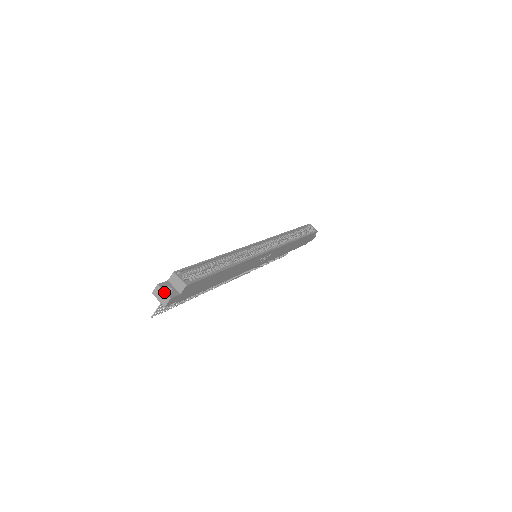
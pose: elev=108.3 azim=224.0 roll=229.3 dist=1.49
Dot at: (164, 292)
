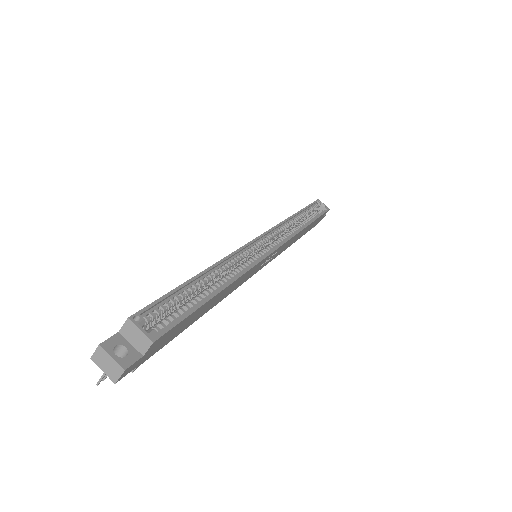
Dot at: (112, 359)
